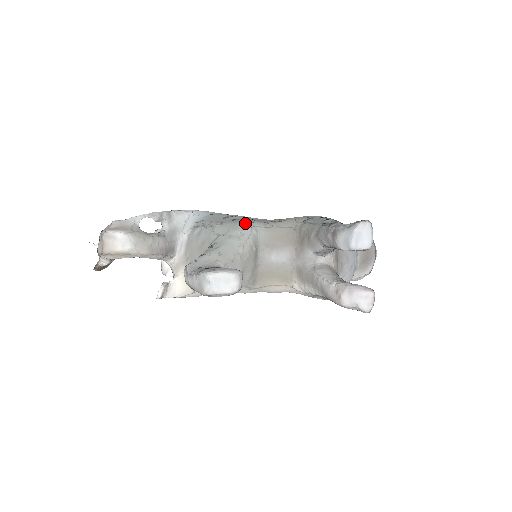
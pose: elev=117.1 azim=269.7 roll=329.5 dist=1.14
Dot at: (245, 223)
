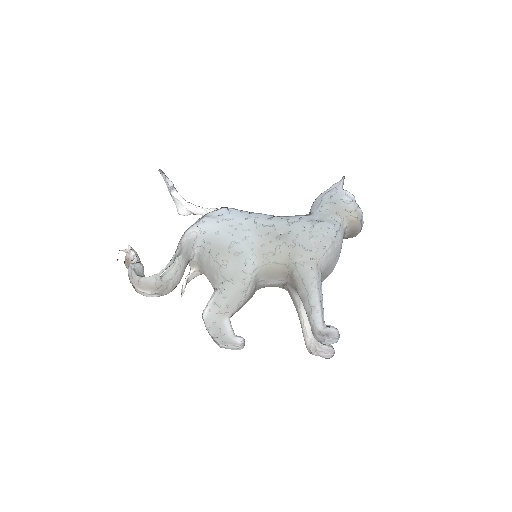
Dot at: (246, 269)
